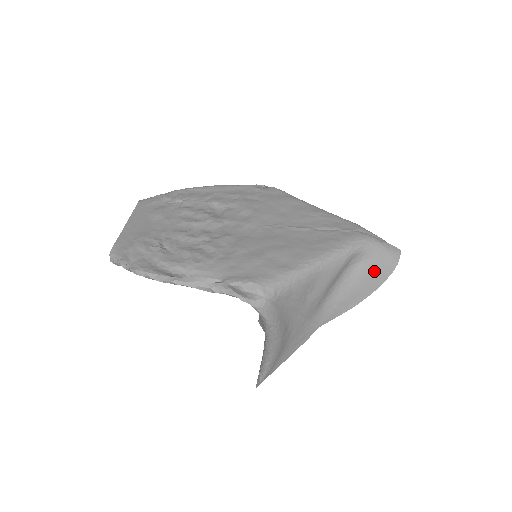
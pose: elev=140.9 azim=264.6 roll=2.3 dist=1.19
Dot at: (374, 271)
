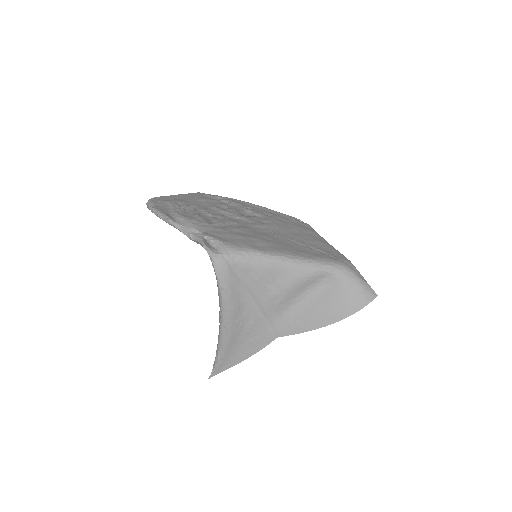
Dot at: (342, 300)
